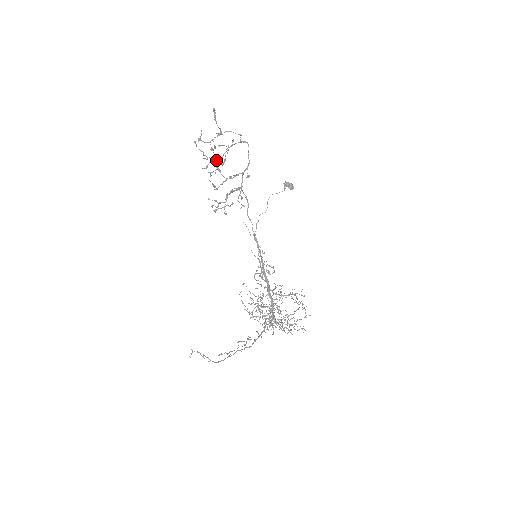
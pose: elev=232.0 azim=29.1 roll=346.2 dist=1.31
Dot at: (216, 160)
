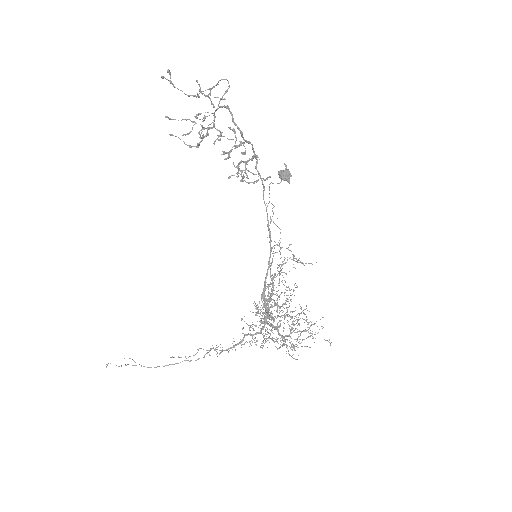
Dot at: (208, 128)
